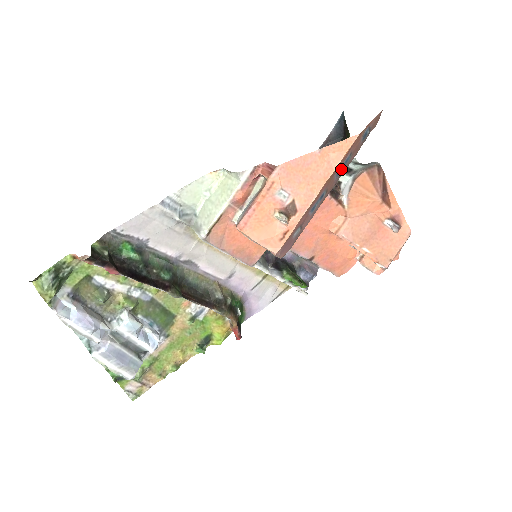
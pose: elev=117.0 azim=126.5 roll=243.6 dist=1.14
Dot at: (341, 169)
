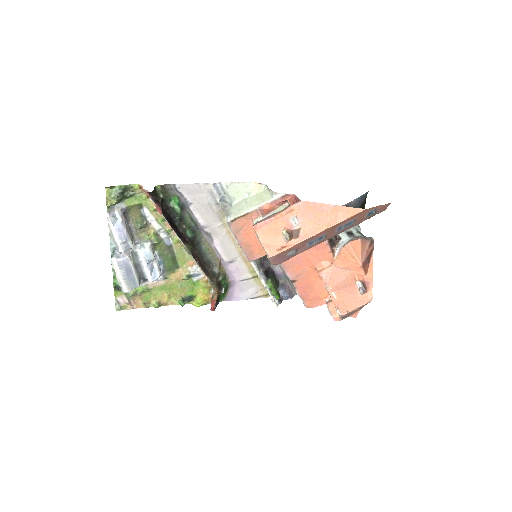
Dot at: (343, 227)
